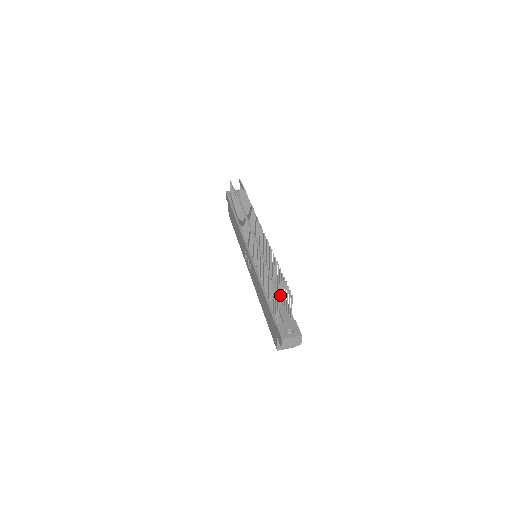
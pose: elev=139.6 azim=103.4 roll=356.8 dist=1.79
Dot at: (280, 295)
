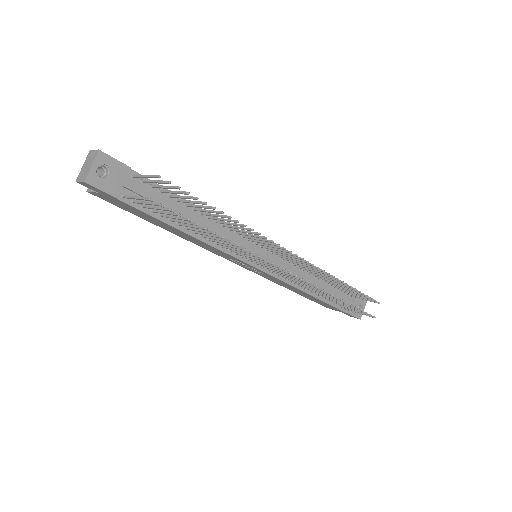
Dot at: (329, 285)
